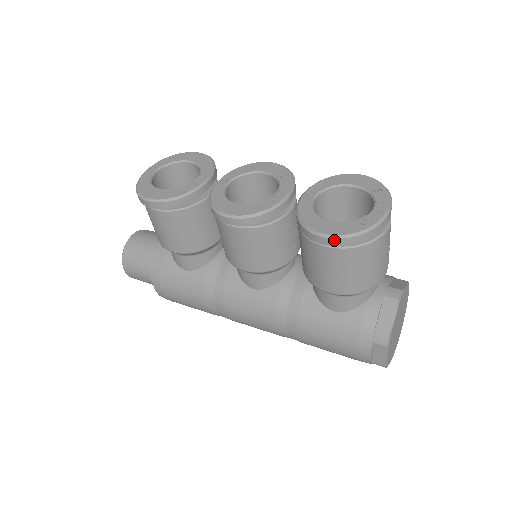
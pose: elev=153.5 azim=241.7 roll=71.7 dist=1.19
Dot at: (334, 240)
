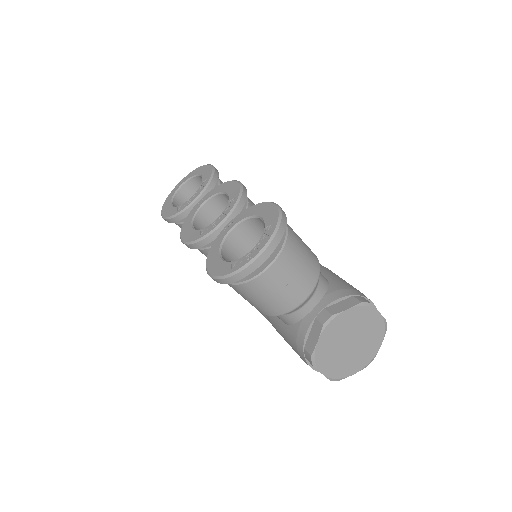
Dot at: (213, 279)
